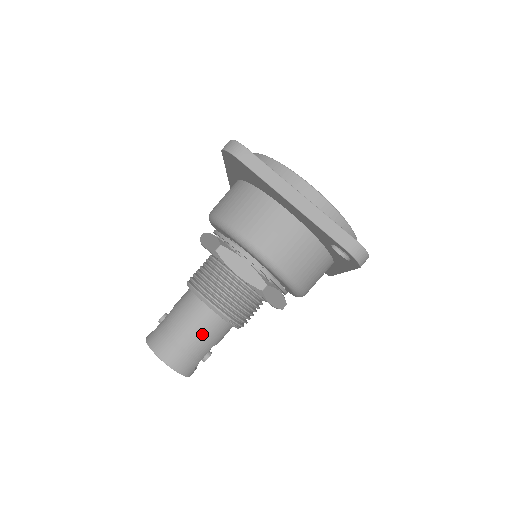
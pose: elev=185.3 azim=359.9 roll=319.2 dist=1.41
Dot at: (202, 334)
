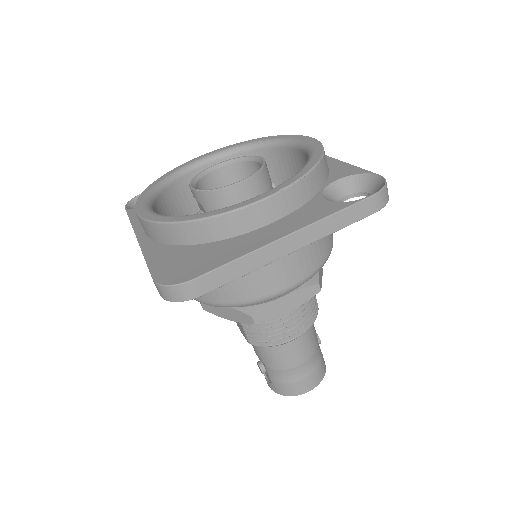
Dot at: (309, 349)
